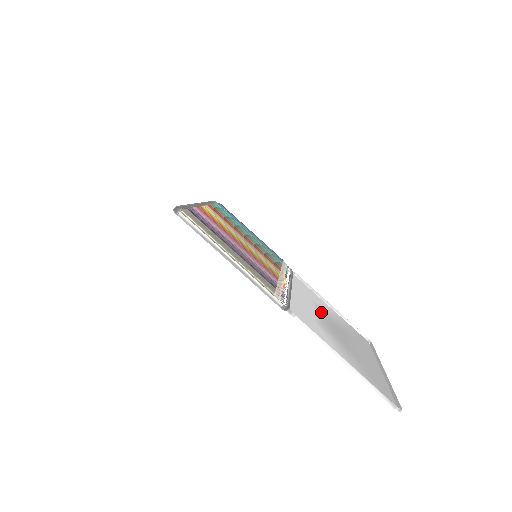
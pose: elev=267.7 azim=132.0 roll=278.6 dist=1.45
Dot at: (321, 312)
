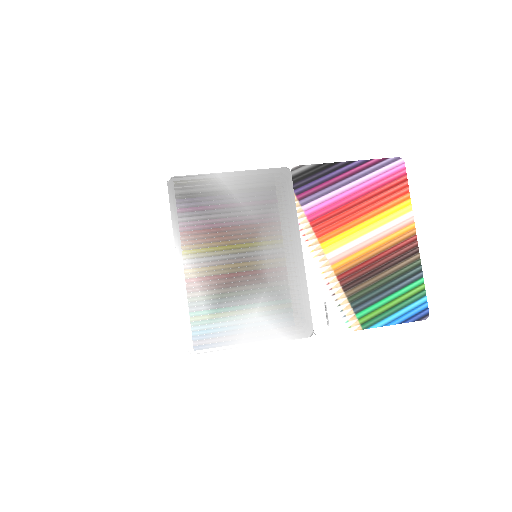
Dot at: (345, 265)
